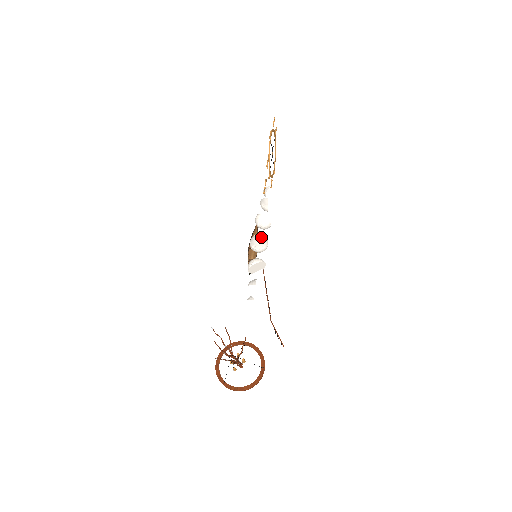
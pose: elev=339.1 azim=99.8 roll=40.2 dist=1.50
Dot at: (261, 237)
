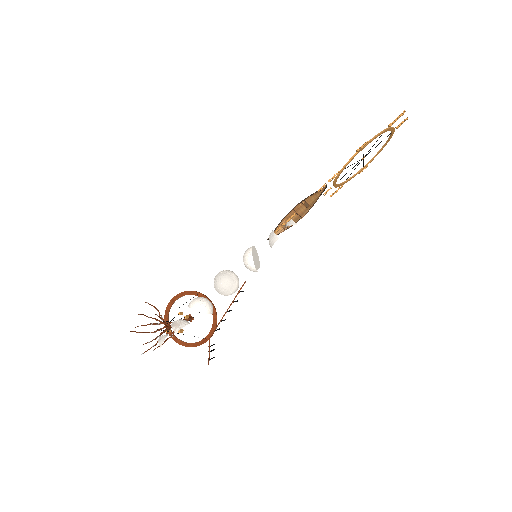
Dot at: (227, 283)
